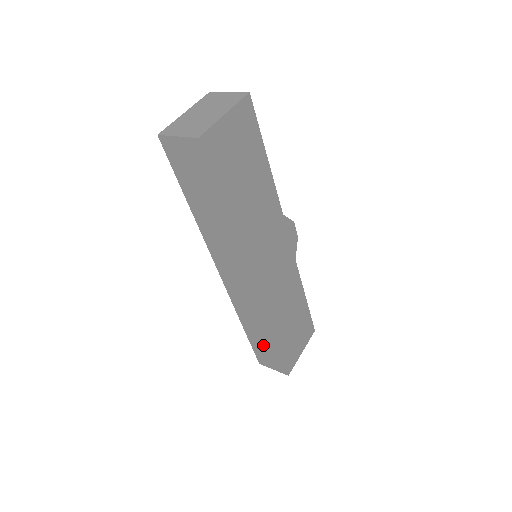
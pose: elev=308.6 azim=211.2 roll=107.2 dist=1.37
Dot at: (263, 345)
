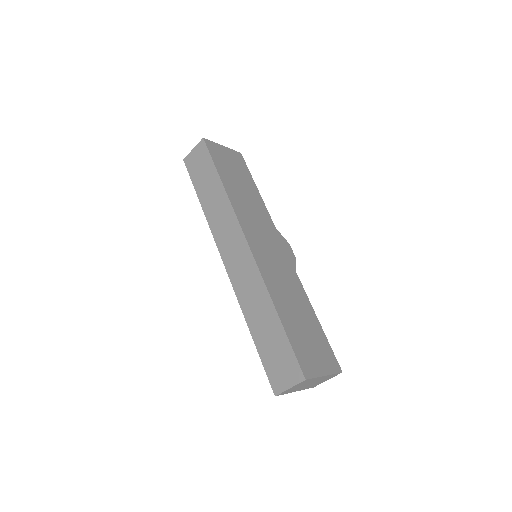
Dot at: (270, 341)
